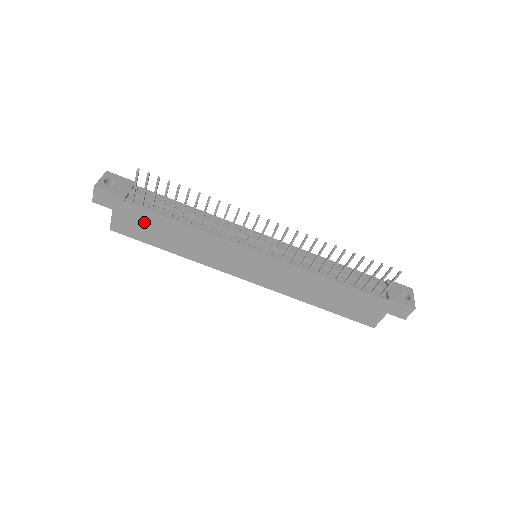
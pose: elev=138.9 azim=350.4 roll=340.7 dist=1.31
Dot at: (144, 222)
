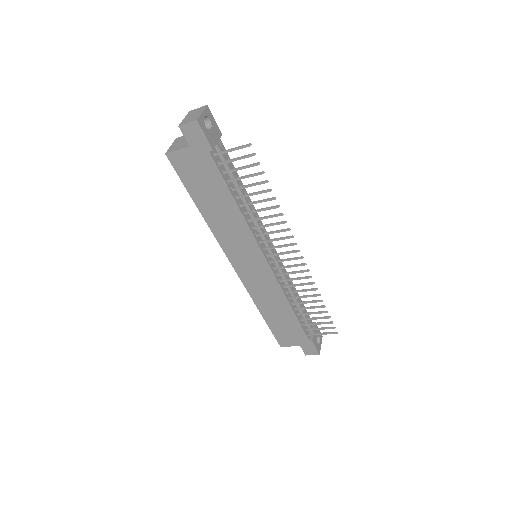
Dot at: (205, 176)
